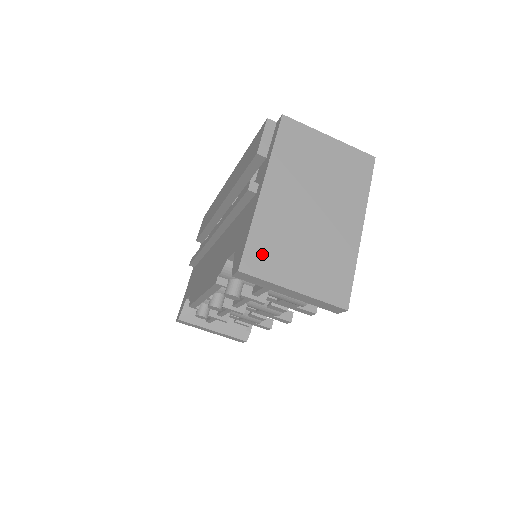
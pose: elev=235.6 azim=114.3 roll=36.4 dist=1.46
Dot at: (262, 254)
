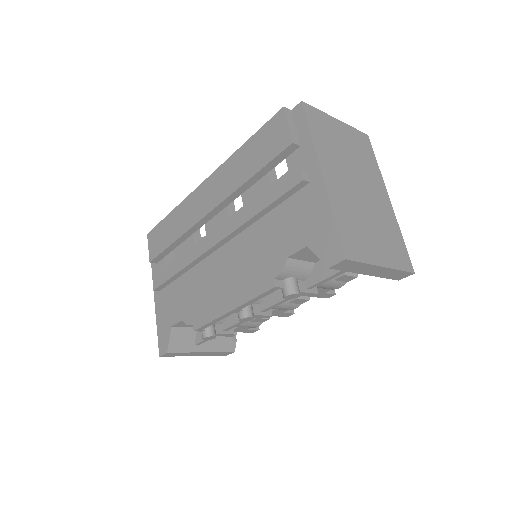
Dot at: (351, 238)
